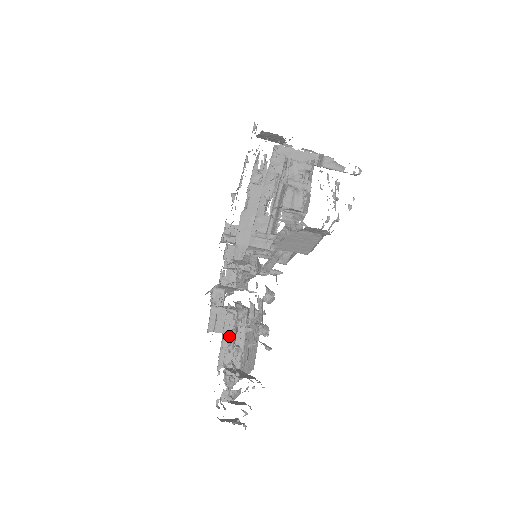
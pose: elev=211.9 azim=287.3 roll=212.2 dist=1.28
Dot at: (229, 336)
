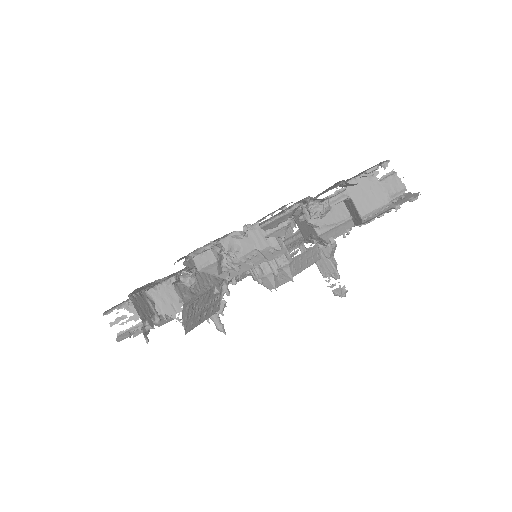
Dot at: occluded
